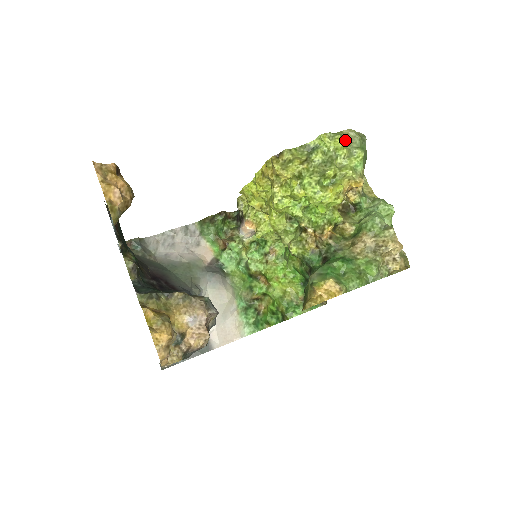
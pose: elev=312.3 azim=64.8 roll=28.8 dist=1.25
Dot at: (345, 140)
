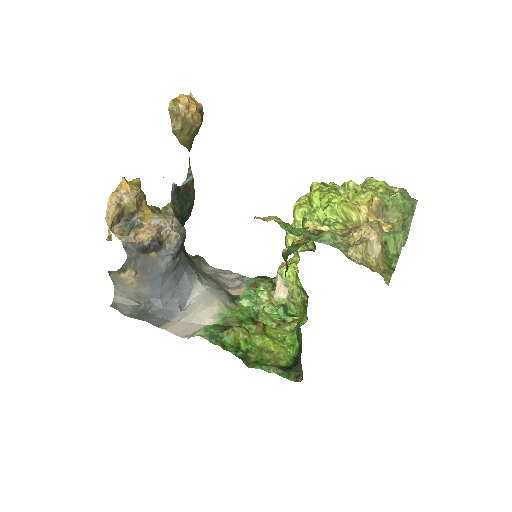
Dot at: (390, 191)
